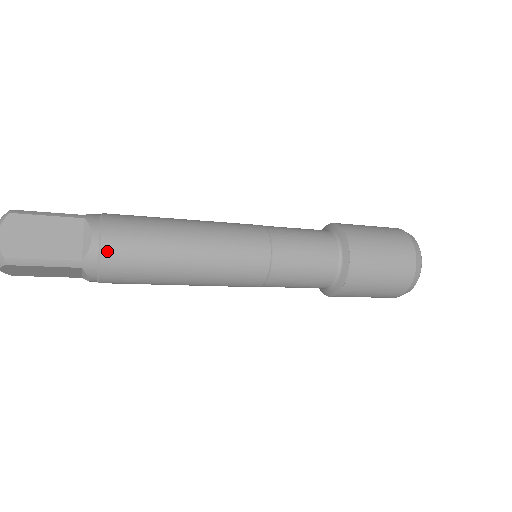
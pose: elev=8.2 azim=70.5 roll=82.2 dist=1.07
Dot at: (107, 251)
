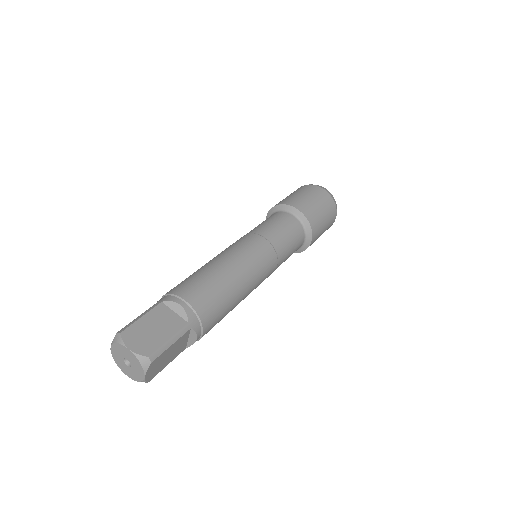
Dot at: occluded
